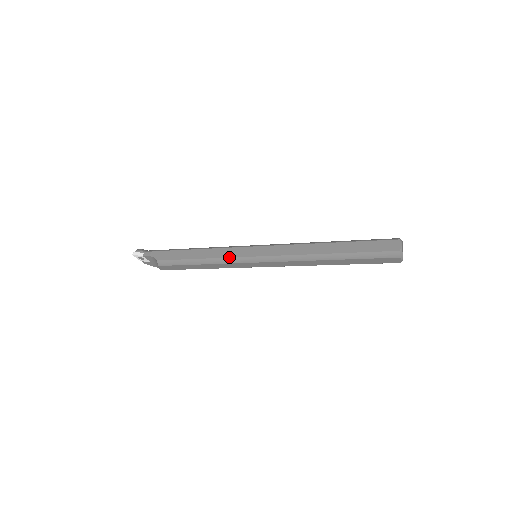
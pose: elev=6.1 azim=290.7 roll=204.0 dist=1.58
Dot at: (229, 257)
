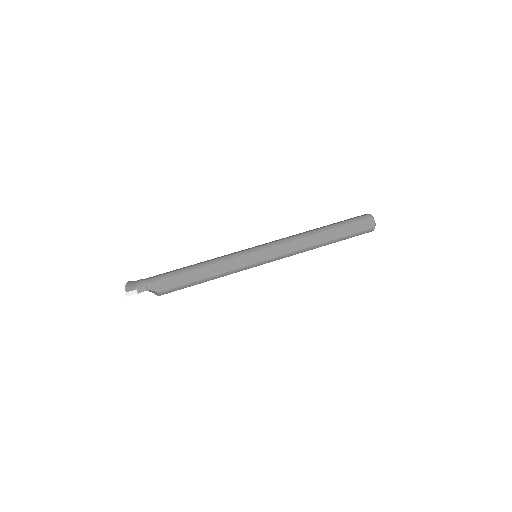
Dot at: (238, 268)
